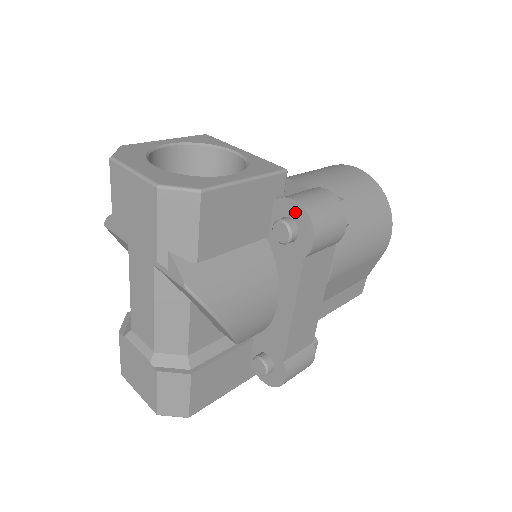
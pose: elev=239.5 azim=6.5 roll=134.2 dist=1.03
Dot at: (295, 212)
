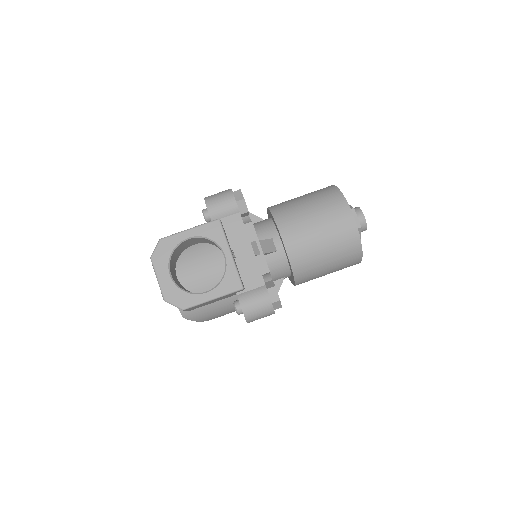
Dot at: (242, 309)
